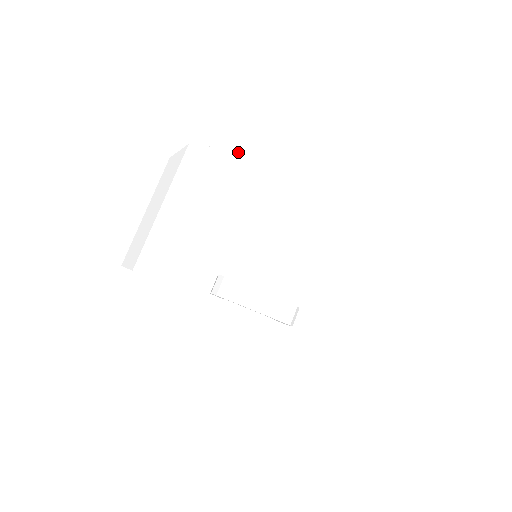
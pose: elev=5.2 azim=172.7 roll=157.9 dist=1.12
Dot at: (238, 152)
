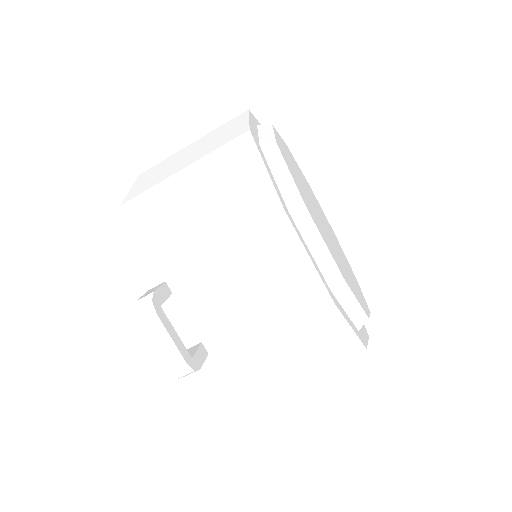
Dot at: (273, 185)
